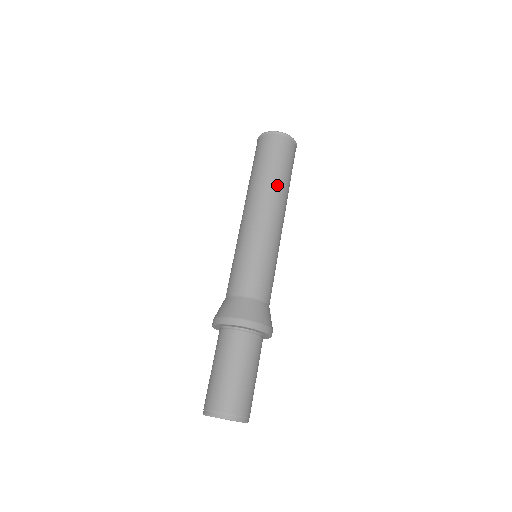
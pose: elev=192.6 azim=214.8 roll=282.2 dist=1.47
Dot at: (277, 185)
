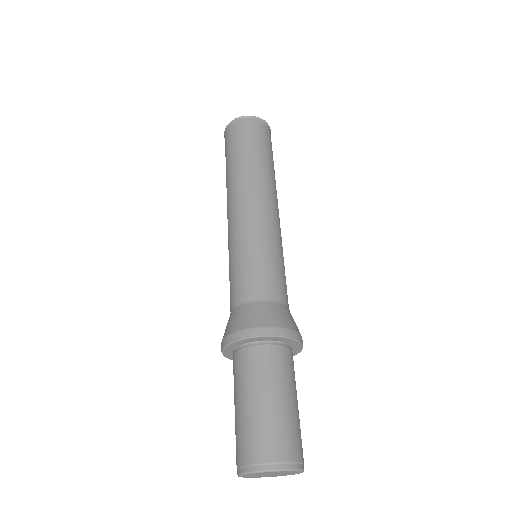
Dot at: (274, 177)
